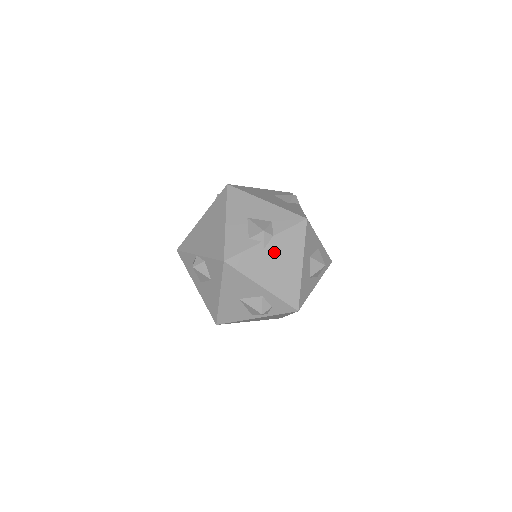
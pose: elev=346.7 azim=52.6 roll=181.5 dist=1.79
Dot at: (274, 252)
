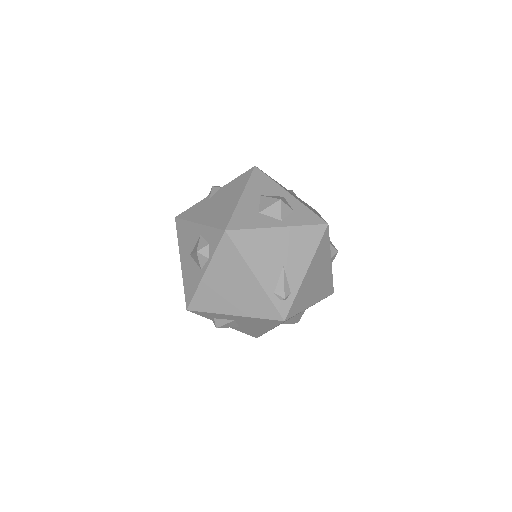
Dot at: (218, 197)
